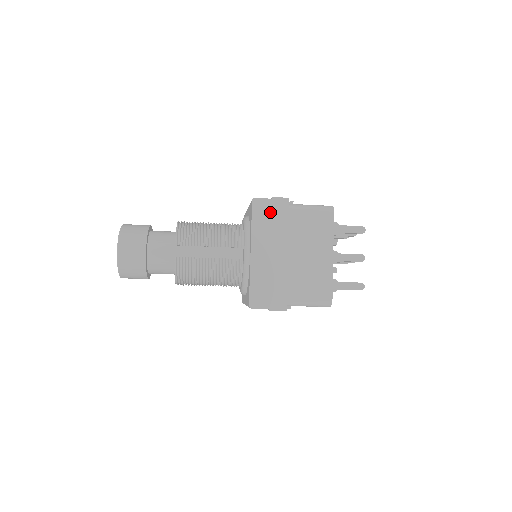
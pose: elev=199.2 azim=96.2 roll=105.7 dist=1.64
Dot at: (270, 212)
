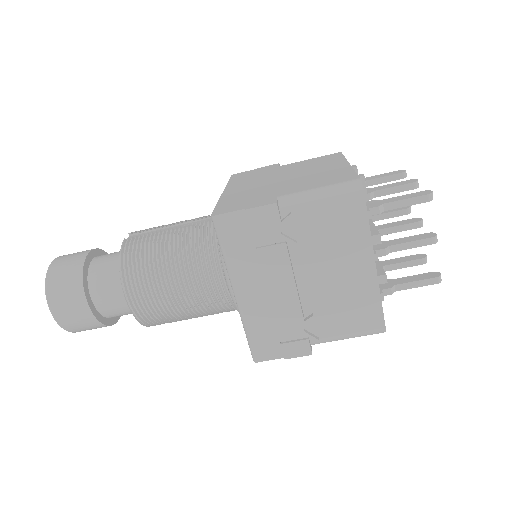
Dot at: (254, 173)
